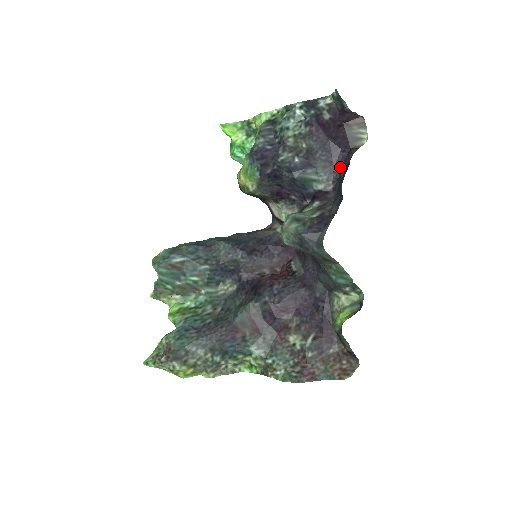
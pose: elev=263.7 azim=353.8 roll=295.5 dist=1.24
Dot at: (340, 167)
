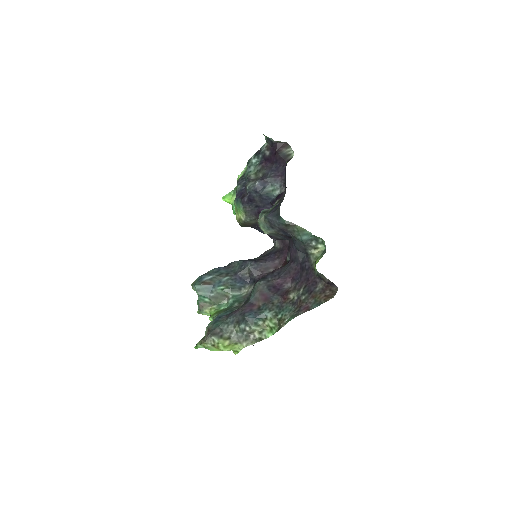
Dot at: (284, 175)
